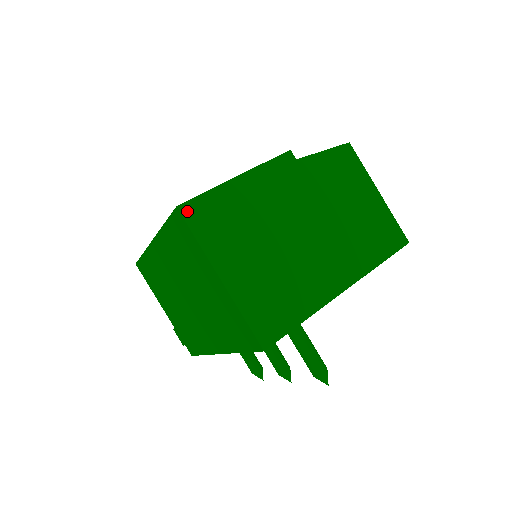
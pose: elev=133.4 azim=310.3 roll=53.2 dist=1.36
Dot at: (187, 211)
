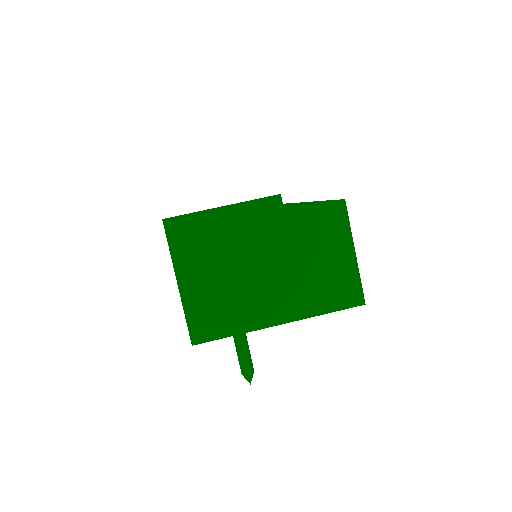
Dot at: (169, 225)
